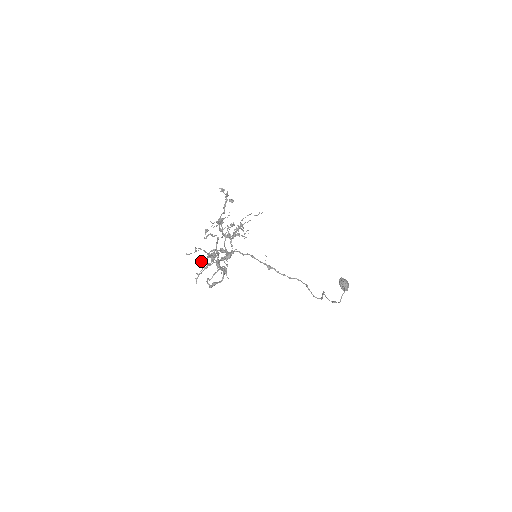
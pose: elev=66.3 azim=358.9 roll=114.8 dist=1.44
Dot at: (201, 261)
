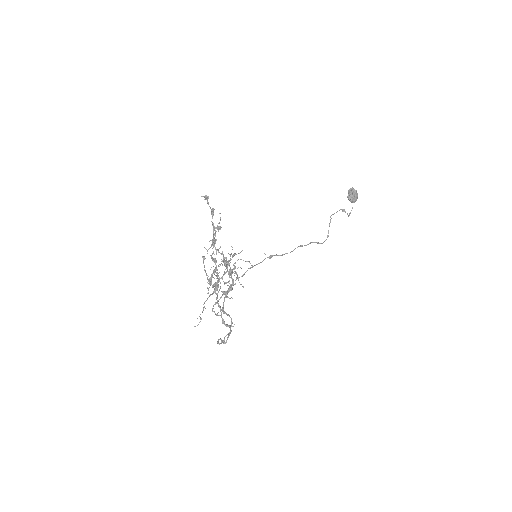
Dot at: (207, 278)
